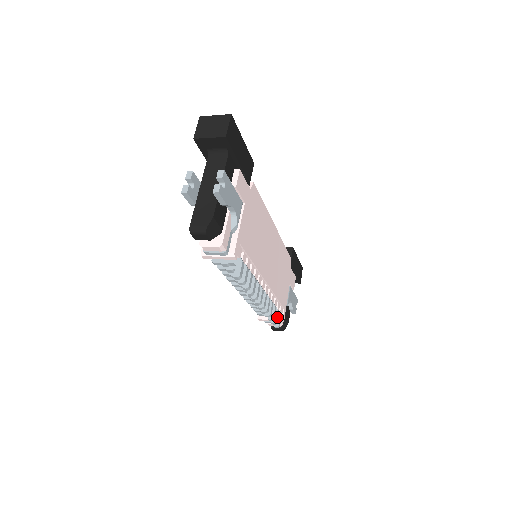
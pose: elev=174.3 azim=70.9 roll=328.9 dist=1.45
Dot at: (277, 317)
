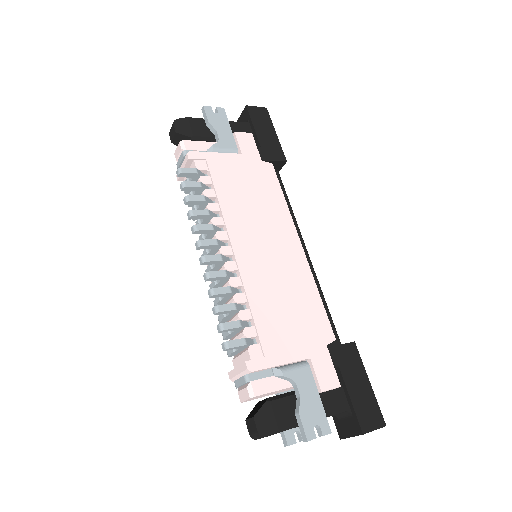
Dot at: (230, 324)
